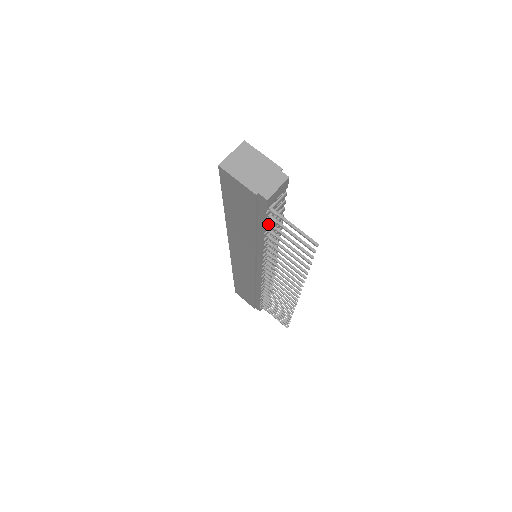
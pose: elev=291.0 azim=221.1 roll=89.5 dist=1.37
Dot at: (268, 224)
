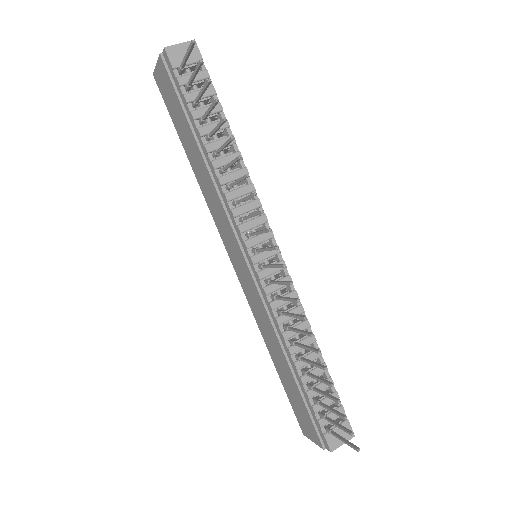
Dot at: (192, 106)
